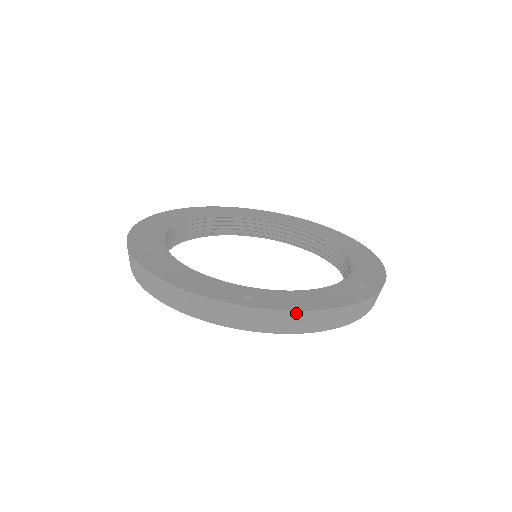
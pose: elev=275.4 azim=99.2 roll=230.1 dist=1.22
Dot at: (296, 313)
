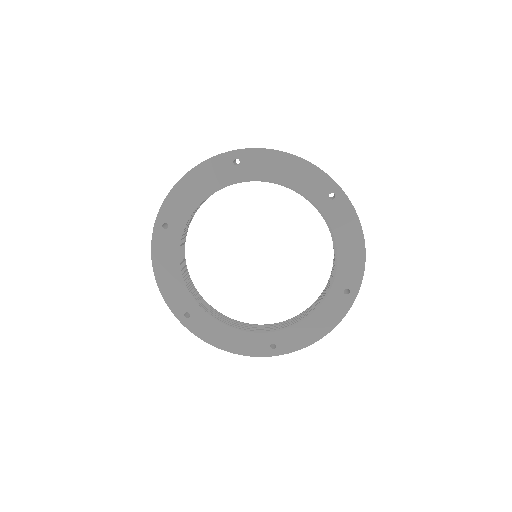
Dot at: (304, 347)
